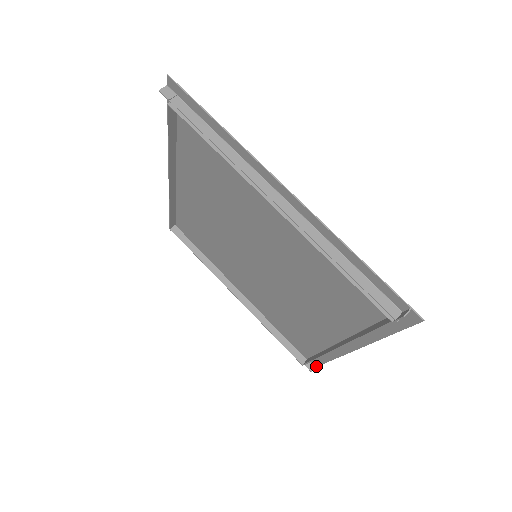
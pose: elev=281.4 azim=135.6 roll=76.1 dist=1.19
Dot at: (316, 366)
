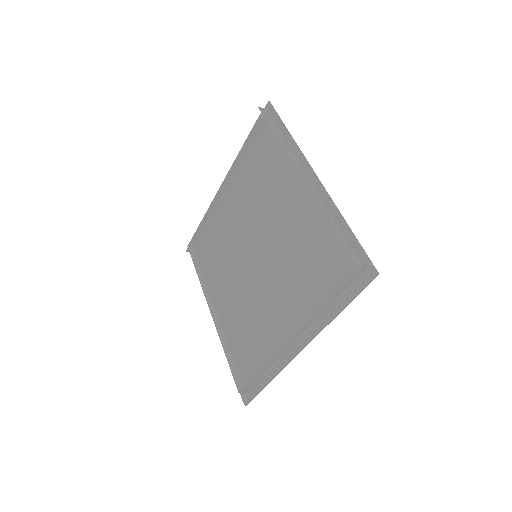
Dot at: (250, 400)
